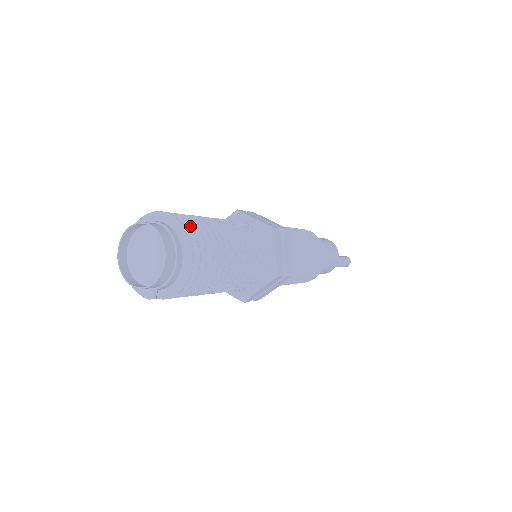
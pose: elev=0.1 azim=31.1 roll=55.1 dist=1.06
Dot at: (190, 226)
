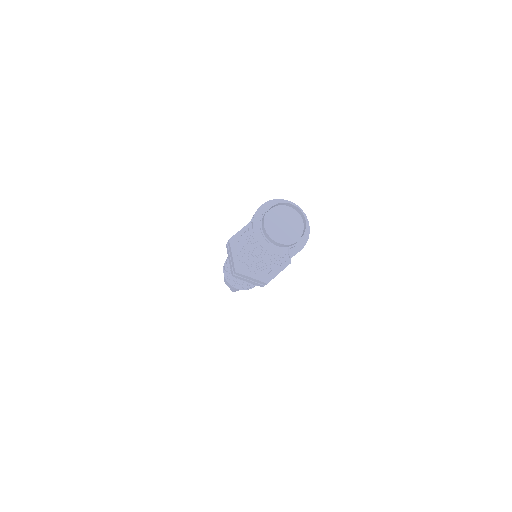
Dot at: occluded
